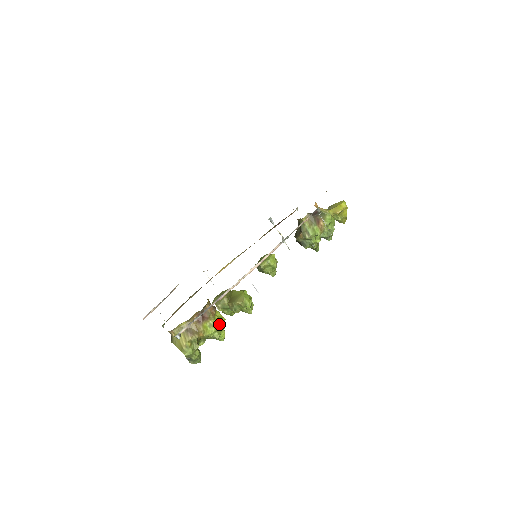
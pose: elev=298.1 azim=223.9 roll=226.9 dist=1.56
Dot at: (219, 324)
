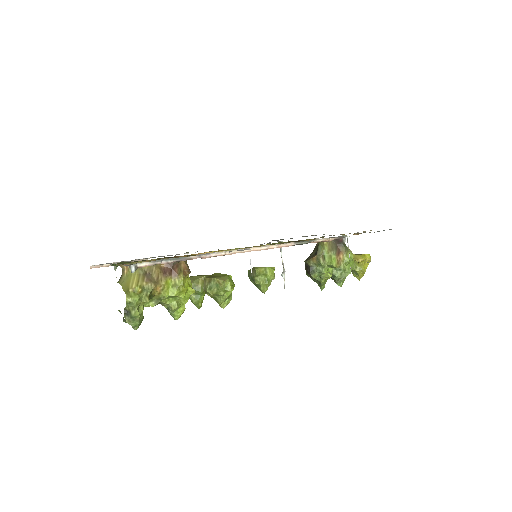
Dot at: (185, 291)
